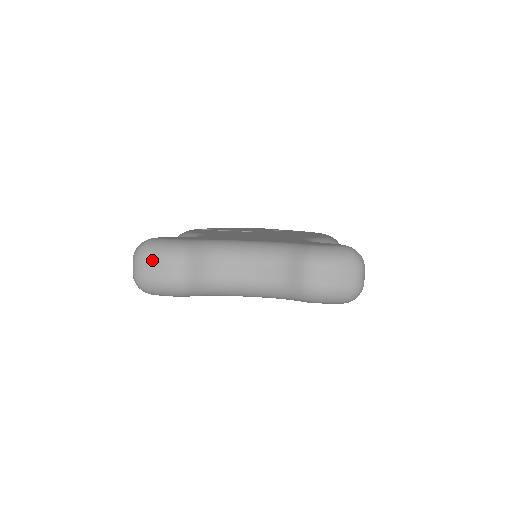
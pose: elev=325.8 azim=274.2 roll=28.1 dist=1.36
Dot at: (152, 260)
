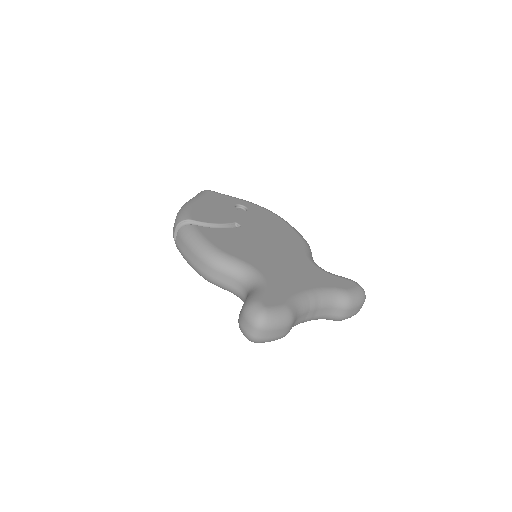
Dot at: (274, 329)
